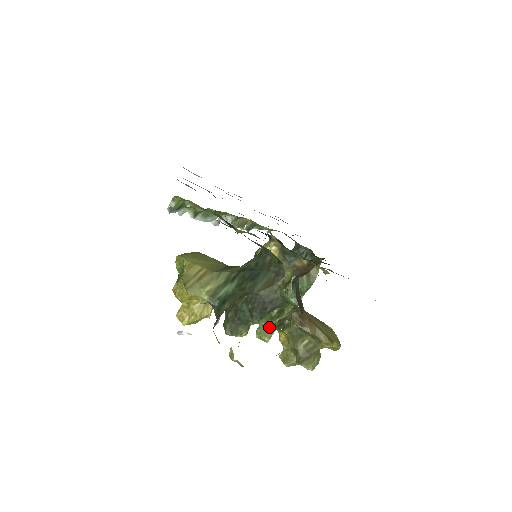
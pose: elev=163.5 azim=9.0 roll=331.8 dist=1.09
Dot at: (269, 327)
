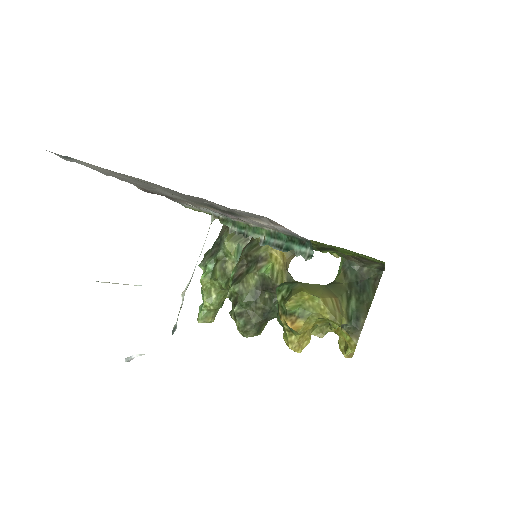
Dot at: occluded
